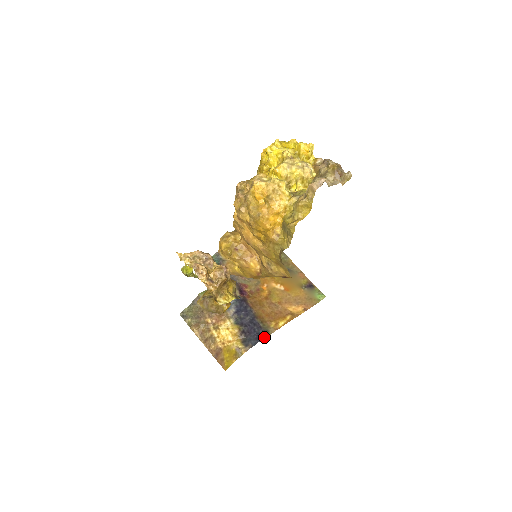
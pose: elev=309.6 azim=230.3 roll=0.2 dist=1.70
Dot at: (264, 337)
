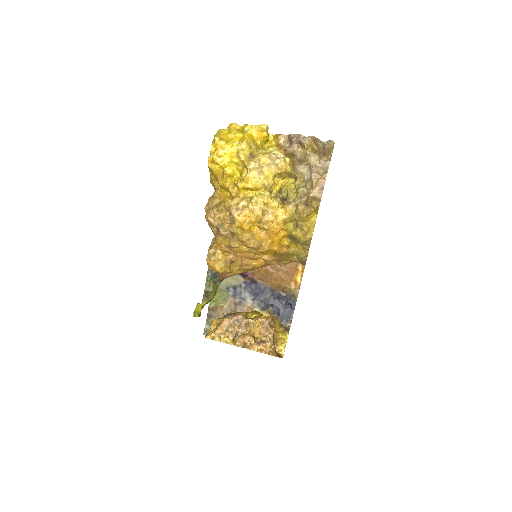
Dot at: (295, 304)
